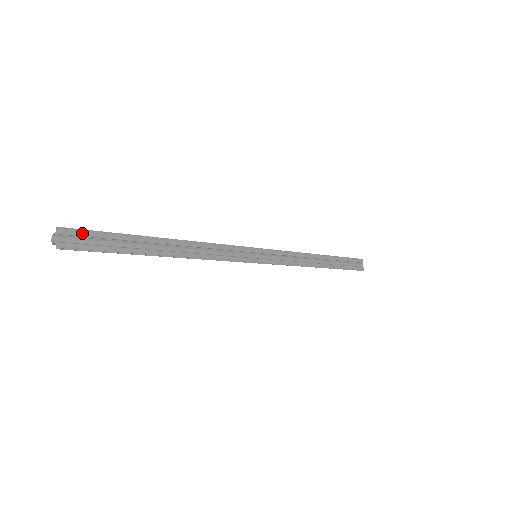
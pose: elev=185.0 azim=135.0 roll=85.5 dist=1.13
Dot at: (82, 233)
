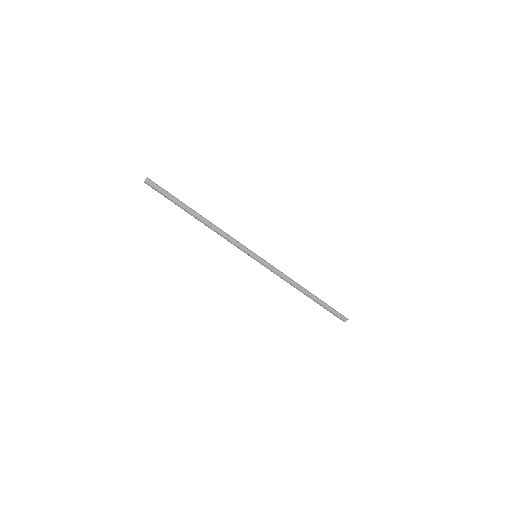
Dot at: occluded
